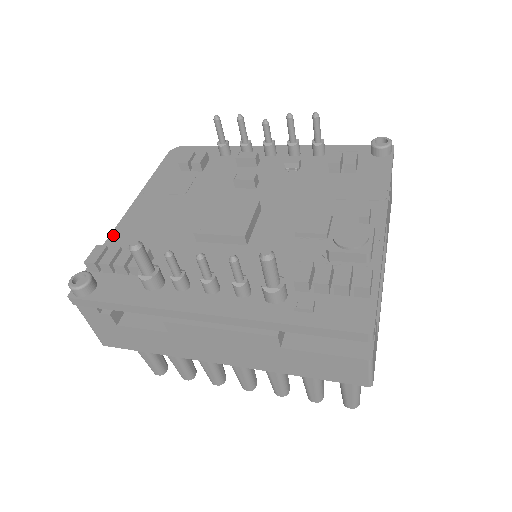
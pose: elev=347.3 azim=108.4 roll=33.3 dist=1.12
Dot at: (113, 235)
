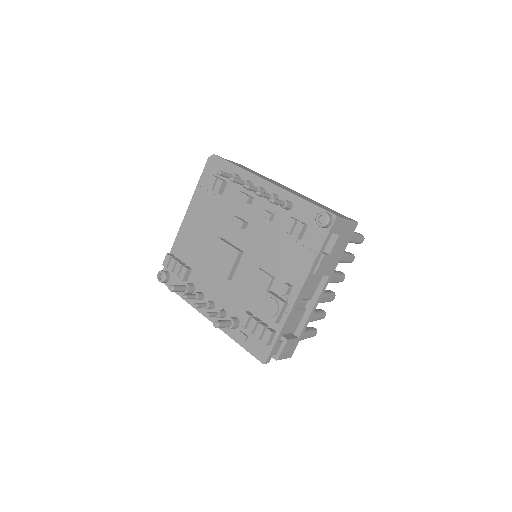
Dot at: (176, 240)
